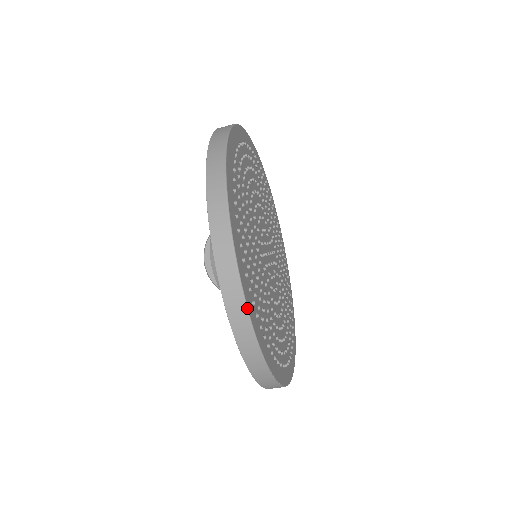
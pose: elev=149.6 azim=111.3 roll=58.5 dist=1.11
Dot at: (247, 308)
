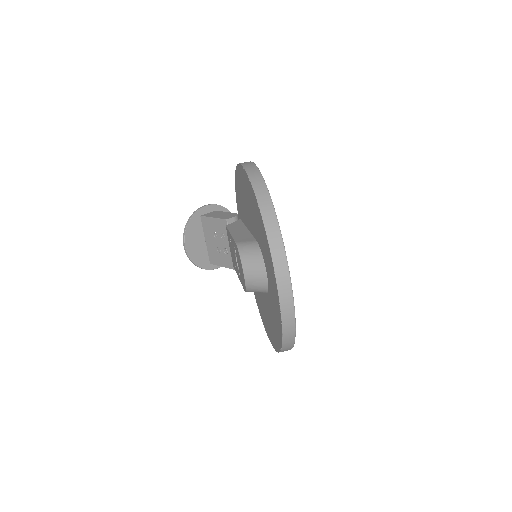
Dot at: occluded
